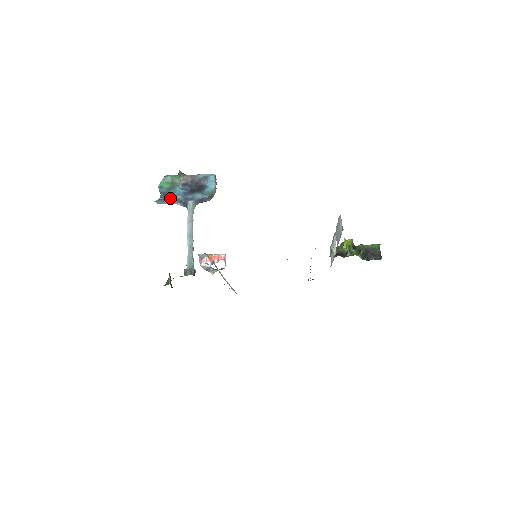
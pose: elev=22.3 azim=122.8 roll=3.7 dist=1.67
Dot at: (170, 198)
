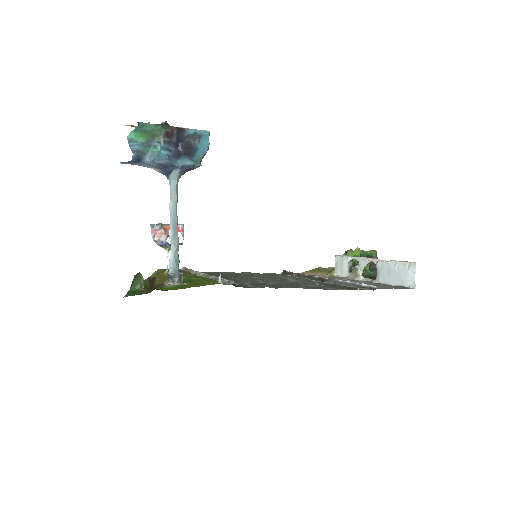
Dot at: (147, 162)
